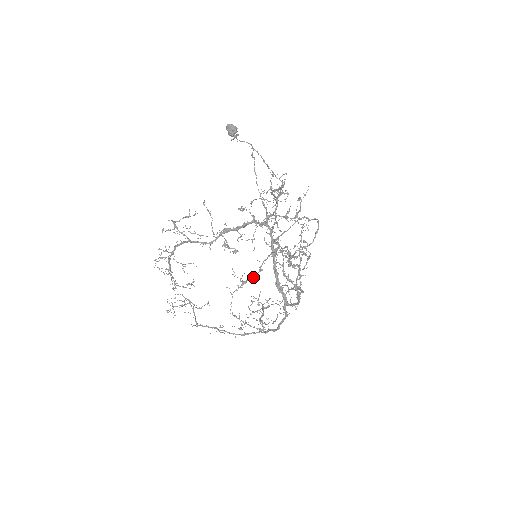
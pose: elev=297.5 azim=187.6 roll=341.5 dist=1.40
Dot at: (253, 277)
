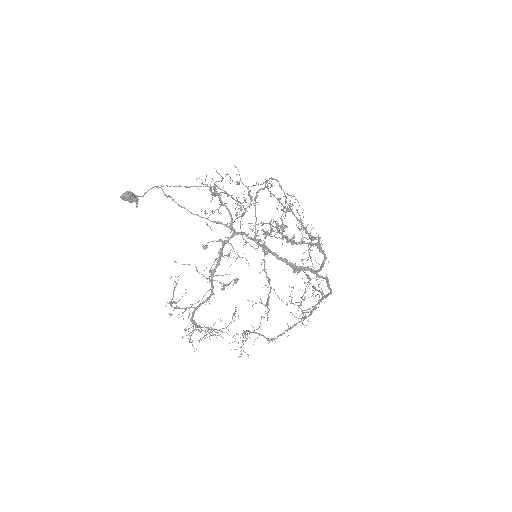
Dot at: occluded
